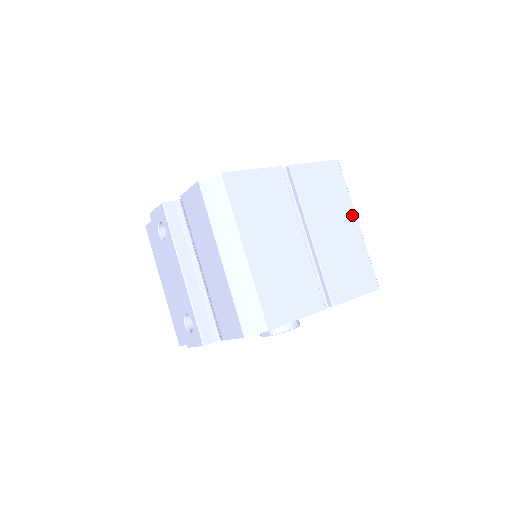
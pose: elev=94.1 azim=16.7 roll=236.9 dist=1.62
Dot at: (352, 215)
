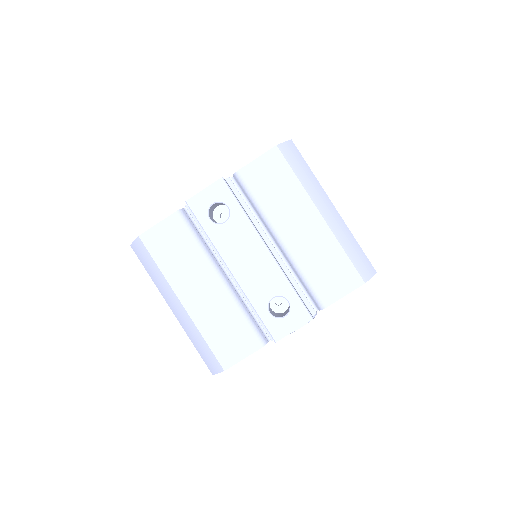
Dot at: occluded
